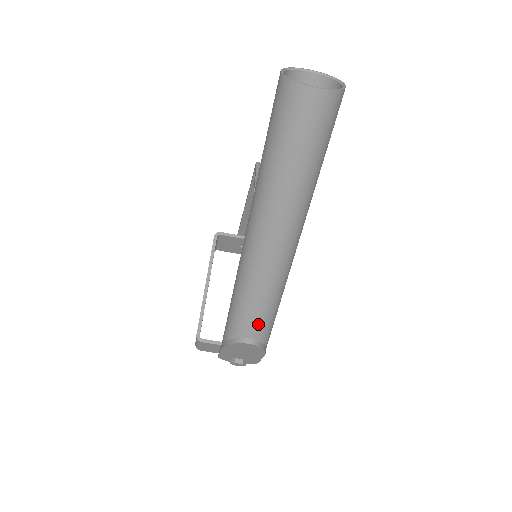
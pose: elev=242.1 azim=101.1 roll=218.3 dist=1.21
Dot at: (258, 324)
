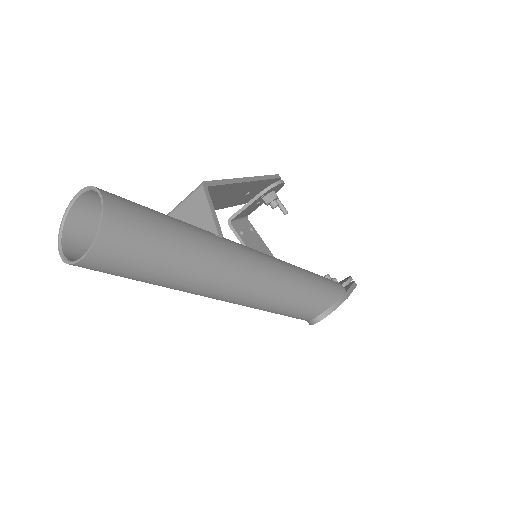
Dot at: (308, 311)
